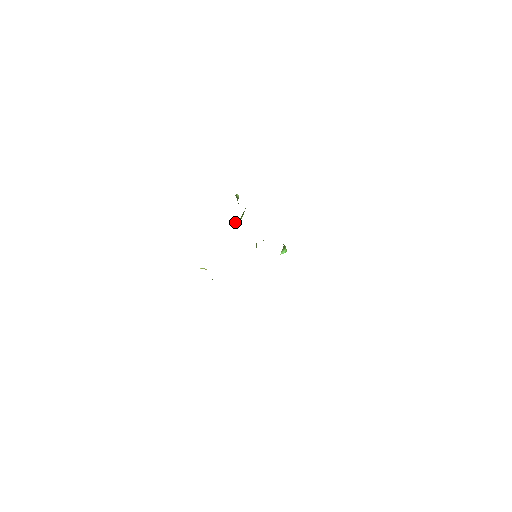
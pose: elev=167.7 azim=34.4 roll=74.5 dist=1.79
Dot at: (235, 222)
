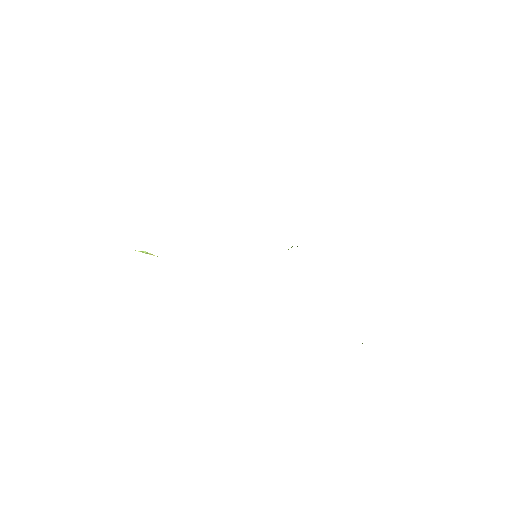
Dot at: occluded
